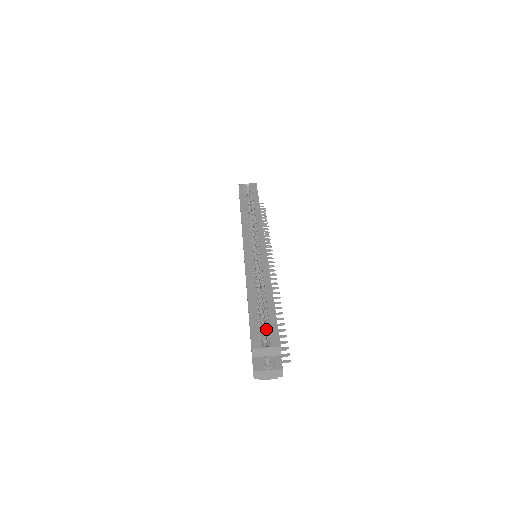
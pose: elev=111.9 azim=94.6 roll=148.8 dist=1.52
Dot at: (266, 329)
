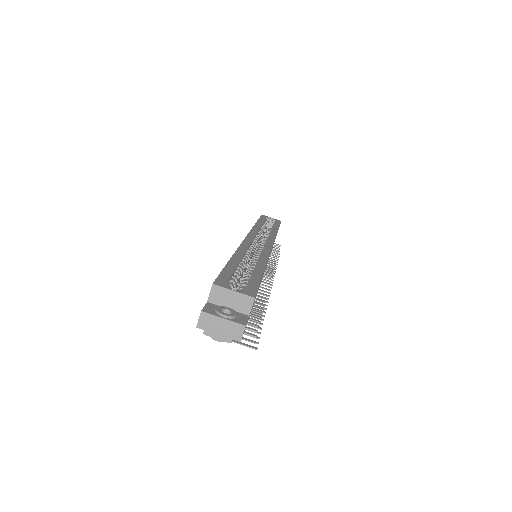
Dot at: (242, 283)
